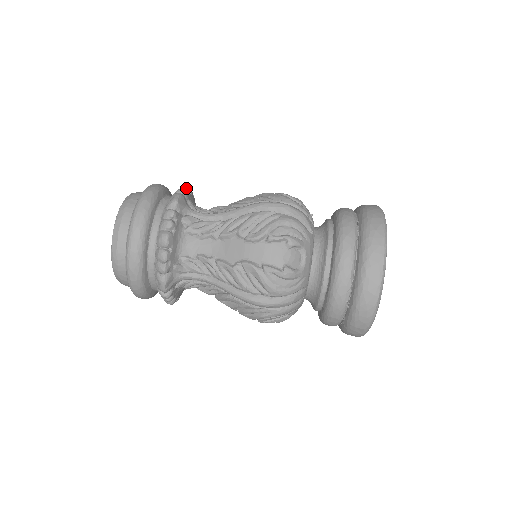
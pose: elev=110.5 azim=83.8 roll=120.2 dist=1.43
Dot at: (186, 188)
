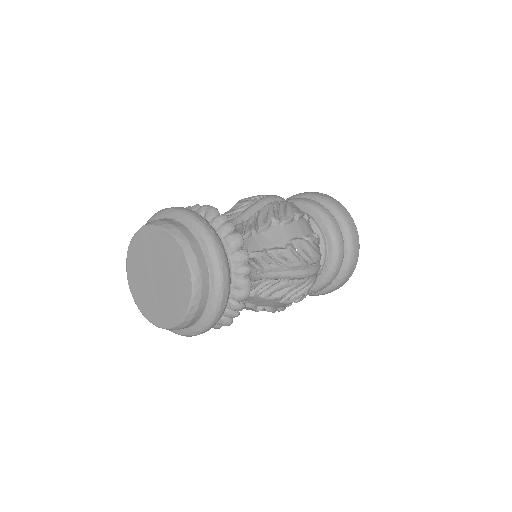
Dot at: occluded
